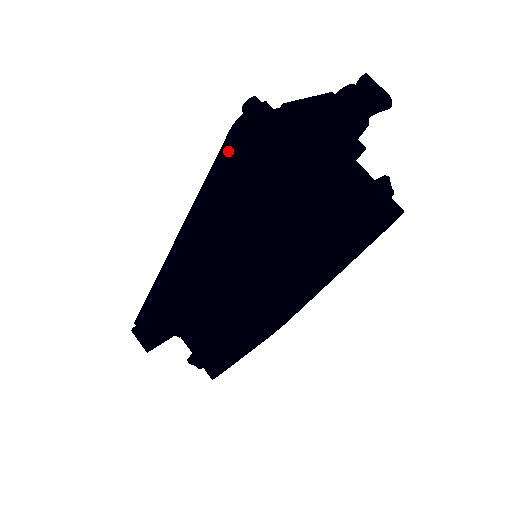
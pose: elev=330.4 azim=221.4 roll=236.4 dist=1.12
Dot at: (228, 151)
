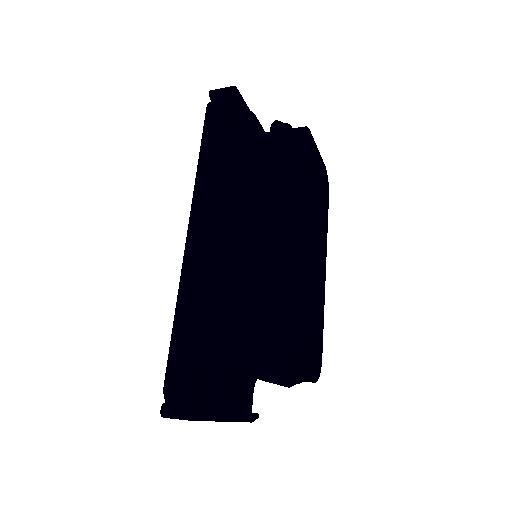
Dot at: (210, 118)
